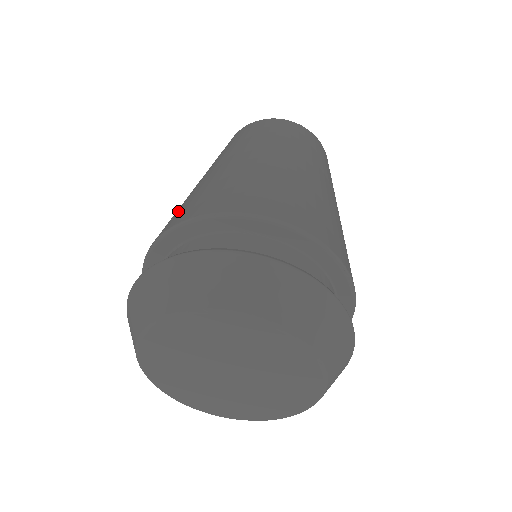
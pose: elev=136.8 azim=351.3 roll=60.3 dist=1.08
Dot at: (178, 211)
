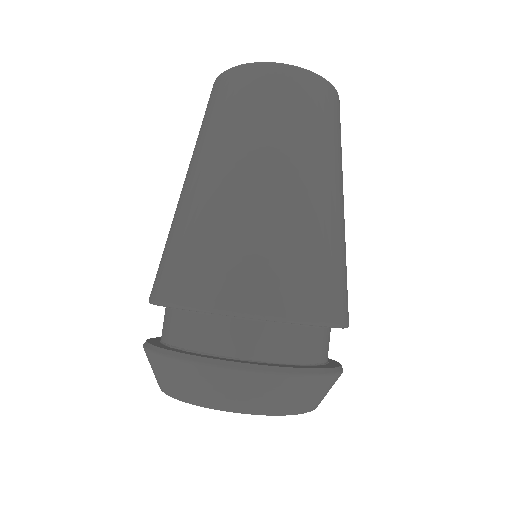
Dot at: (173, 261)
